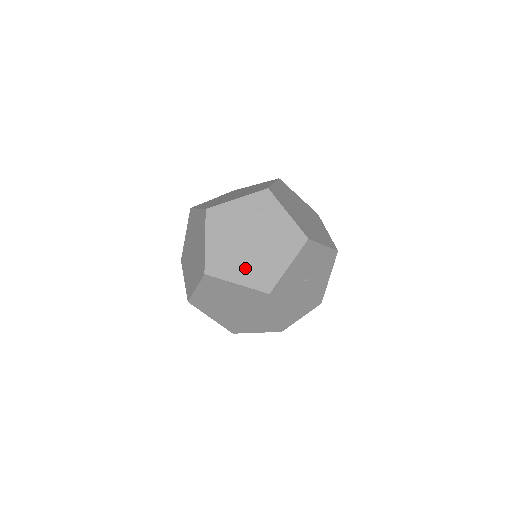
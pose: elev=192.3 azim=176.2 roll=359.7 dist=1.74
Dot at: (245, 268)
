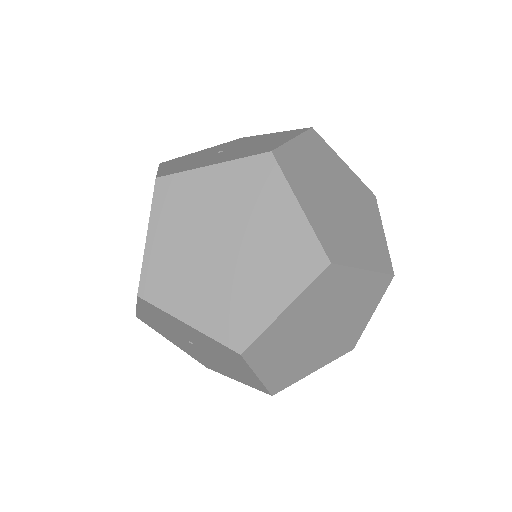
Dot at: (283, 362)
